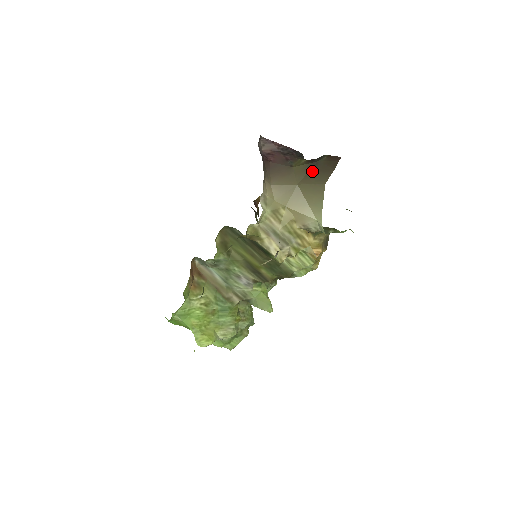
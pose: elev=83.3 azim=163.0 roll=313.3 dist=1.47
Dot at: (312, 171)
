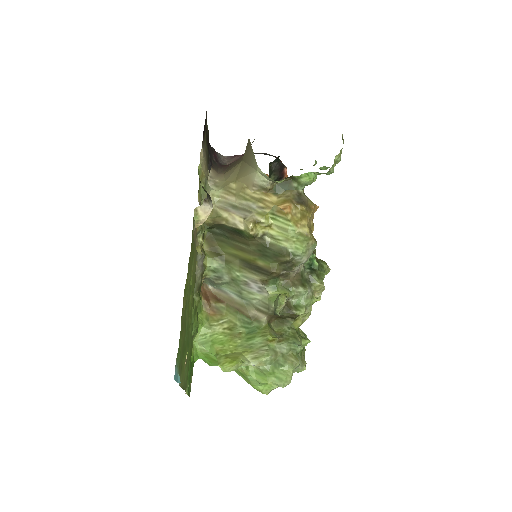
Dot at: occluded
